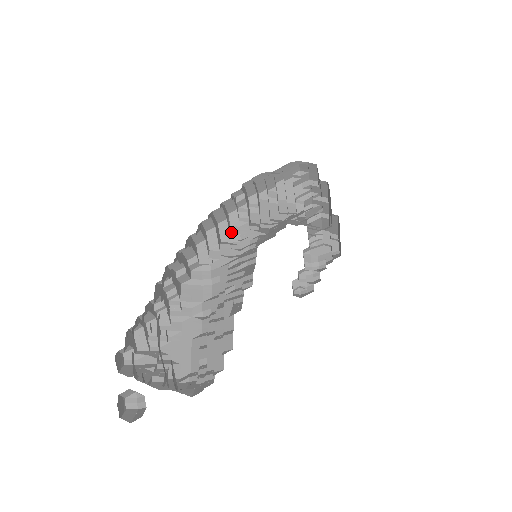
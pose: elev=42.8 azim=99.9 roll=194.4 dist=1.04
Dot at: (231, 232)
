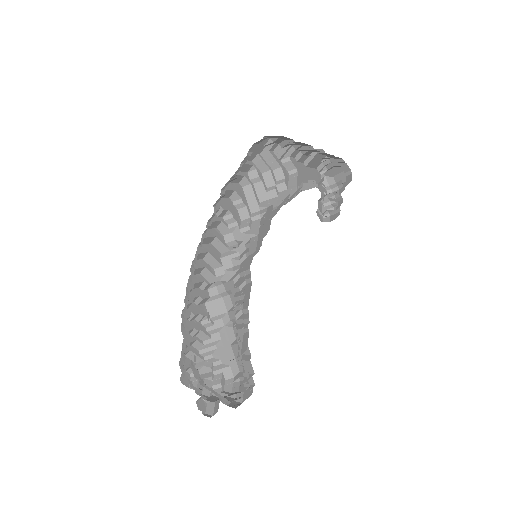
Dot at: (226, 242)
